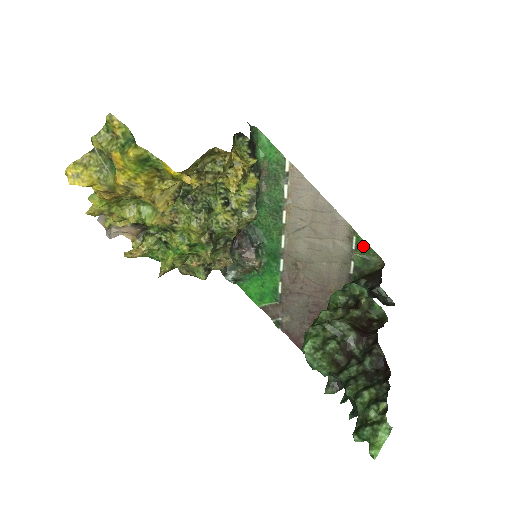
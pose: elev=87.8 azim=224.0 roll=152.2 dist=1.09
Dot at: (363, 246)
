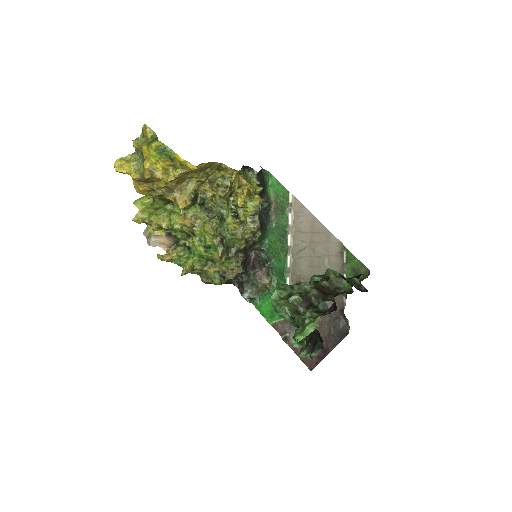
Dot at: (352, 259)
